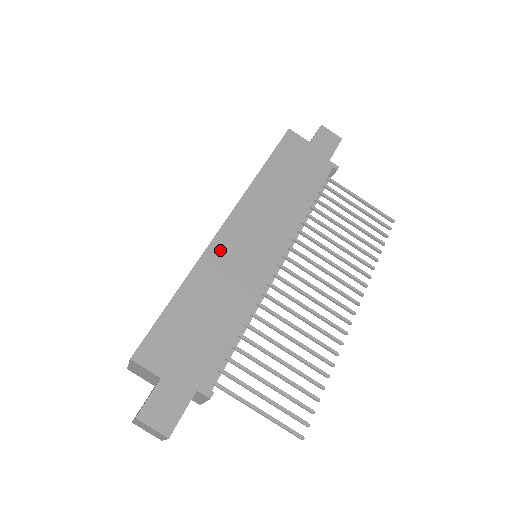
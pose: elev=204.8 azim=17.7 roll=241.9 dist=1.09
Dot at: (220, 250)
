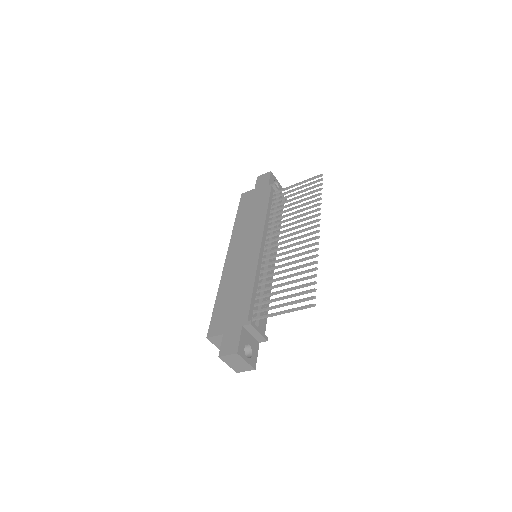
Dot at: (229, 267)
